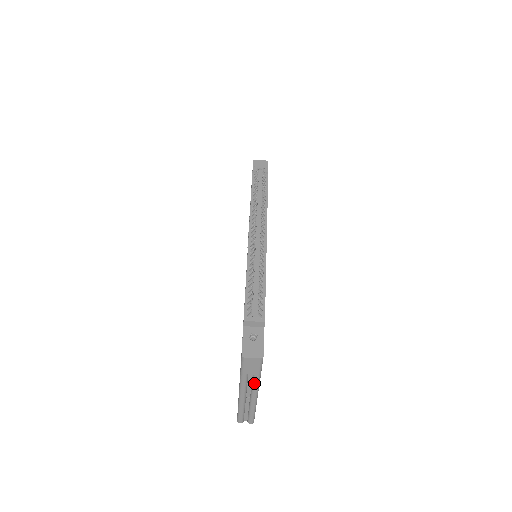
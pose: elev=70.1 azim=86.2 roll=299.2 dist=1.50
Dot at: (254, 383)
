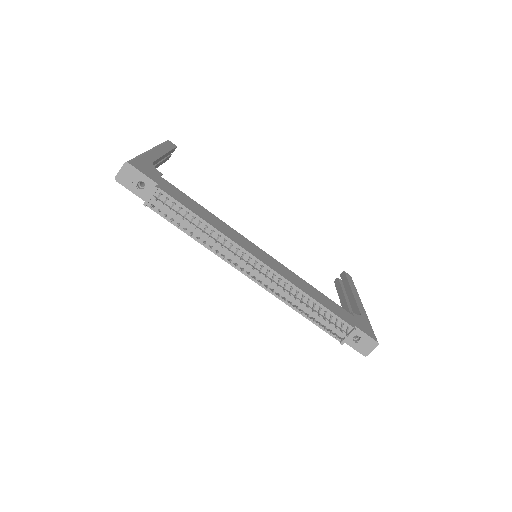
Dot at: occluded
